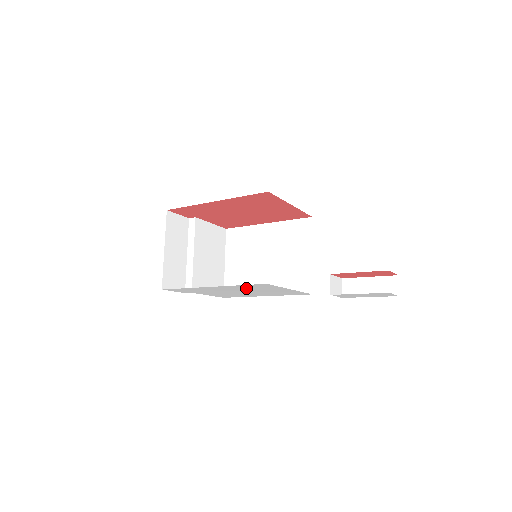
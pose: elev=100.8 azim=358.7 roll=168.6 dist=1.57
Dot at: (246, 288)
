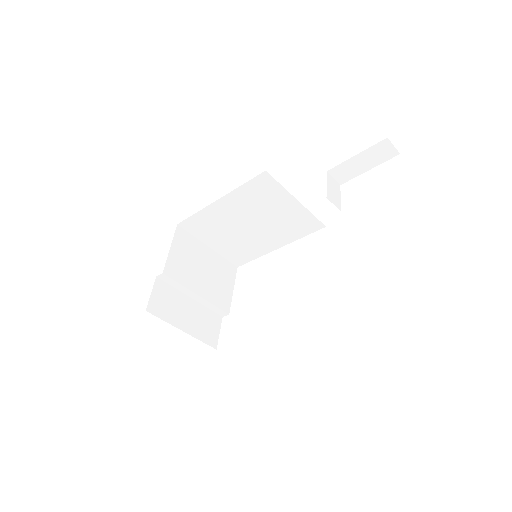
Dot at: occluded
